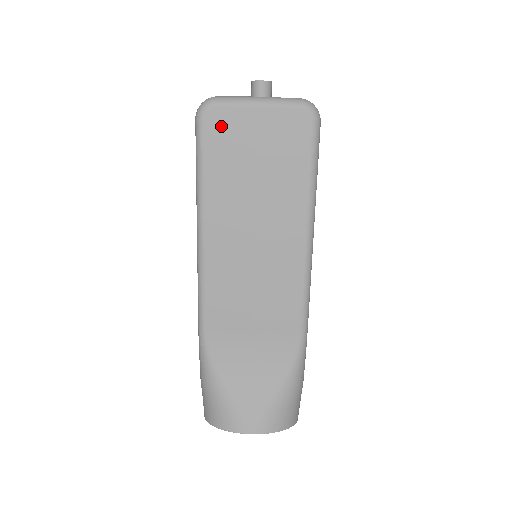
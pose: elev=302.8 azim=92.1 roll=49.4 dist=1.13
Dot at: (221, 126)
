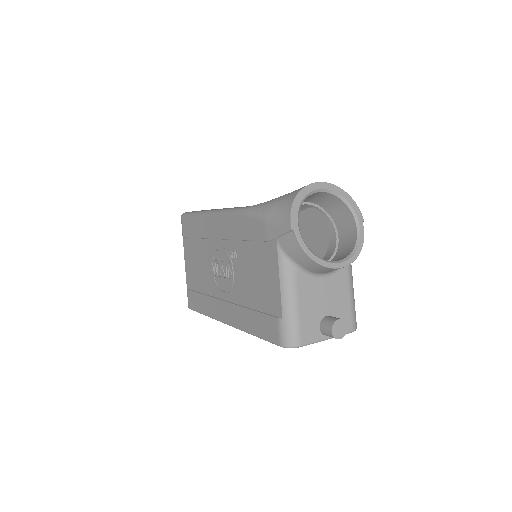
Dot at: occluded
